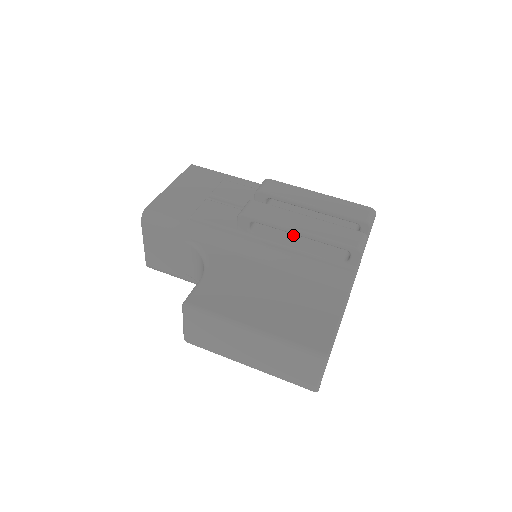
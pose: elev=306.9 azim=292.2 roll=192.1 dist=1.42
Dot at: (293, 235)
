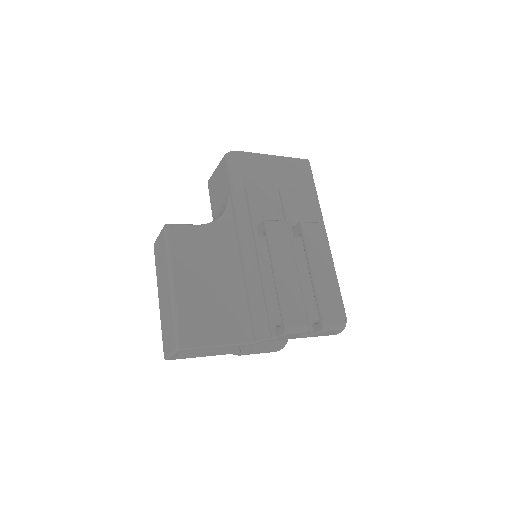
Dot at: occluded
